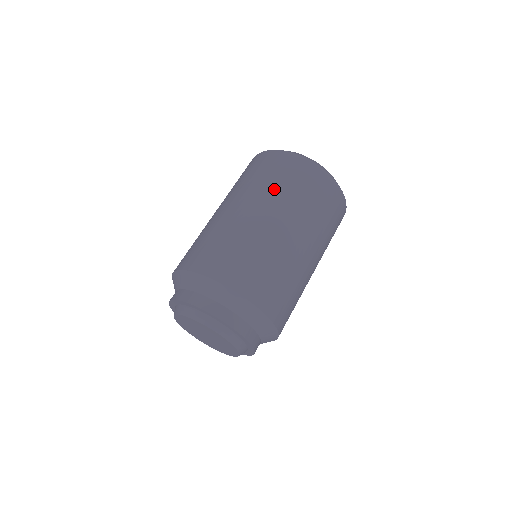
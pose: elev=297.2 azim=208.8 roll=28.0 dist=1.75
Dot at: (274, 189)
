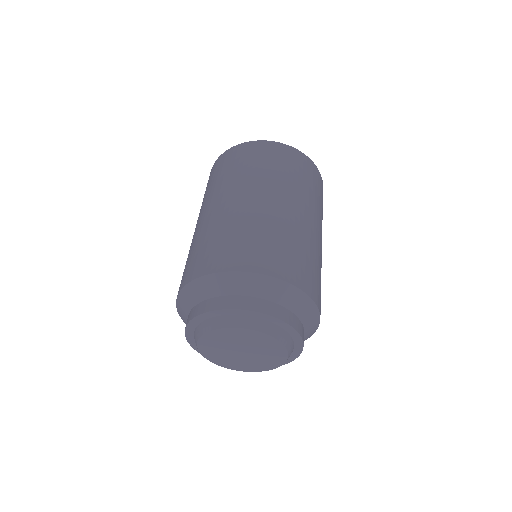
Dot at: (300, 186)
